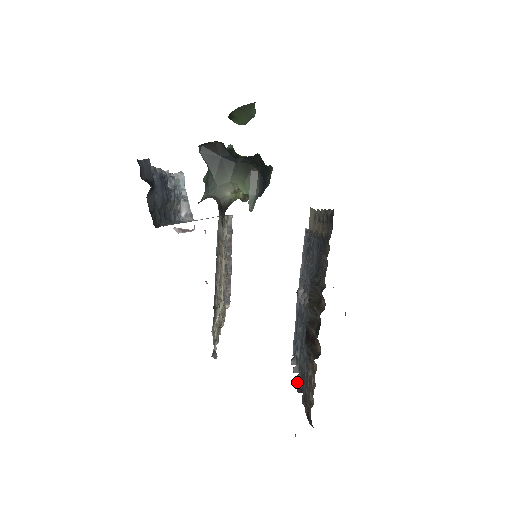
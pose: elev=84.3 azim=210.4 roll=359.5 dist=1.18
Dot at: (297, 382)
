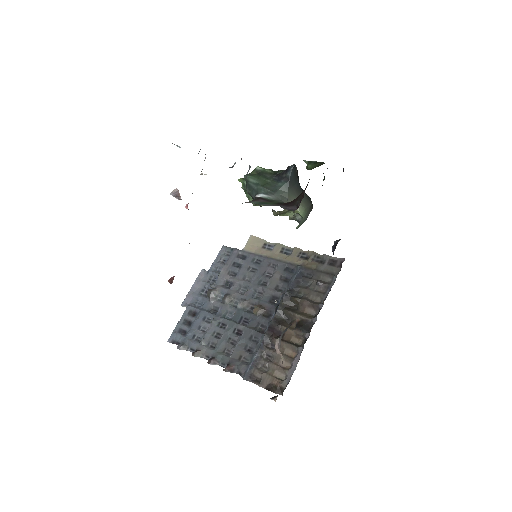
Dot at: (213, 364)
